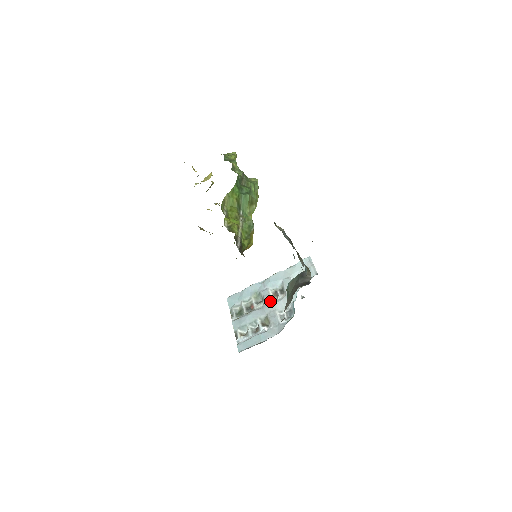
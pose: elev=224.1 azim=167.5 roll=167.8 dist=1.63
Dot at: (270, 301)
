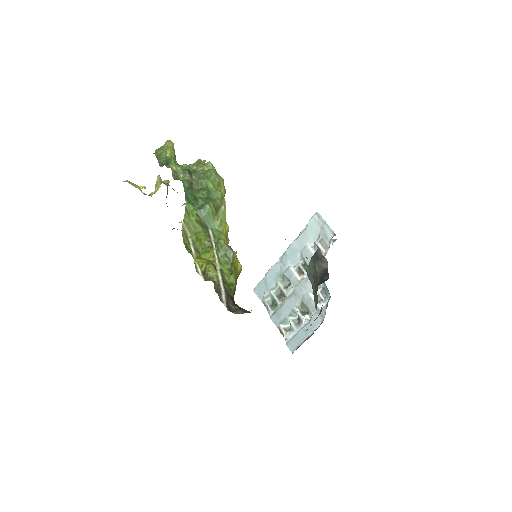
Dot at: (298, 283)
